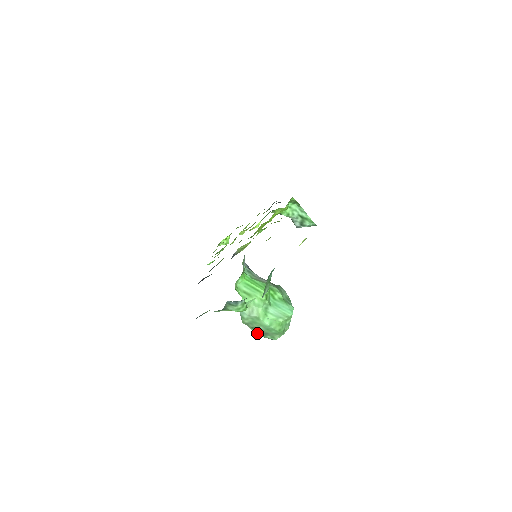
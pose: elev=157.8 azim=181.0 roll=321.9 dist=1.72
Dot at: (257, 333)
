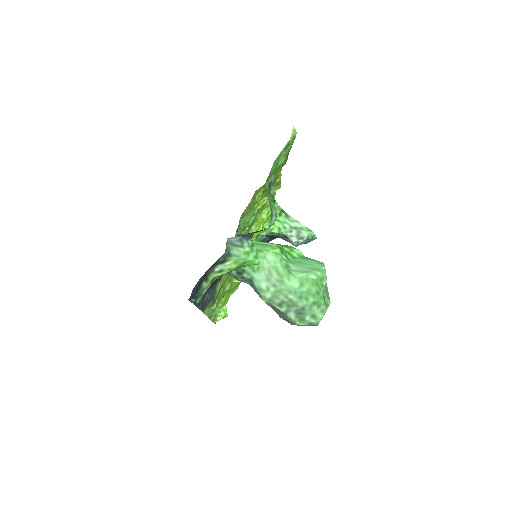
Dot at: (290, 316)
